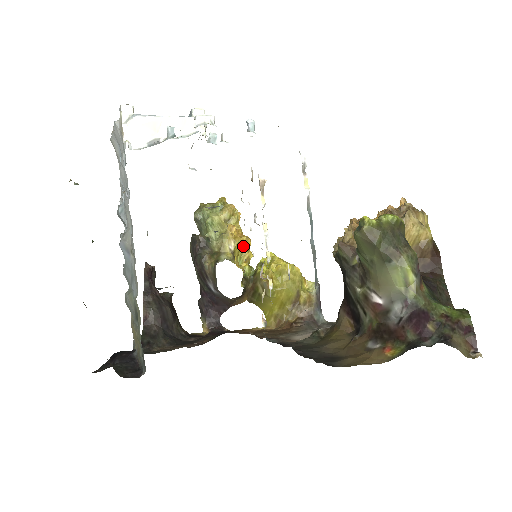
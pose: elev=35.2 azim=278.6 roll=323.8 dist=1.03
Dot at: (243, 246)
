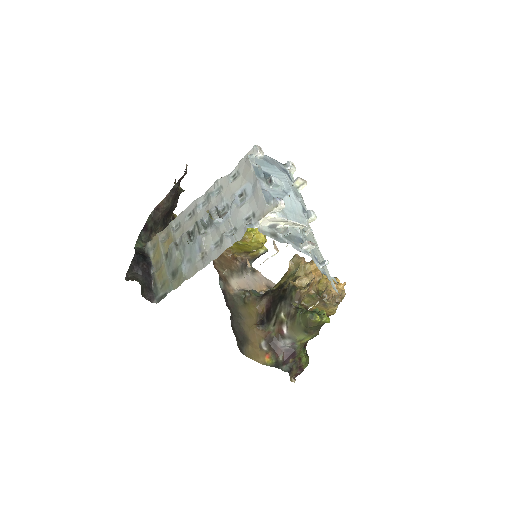
Dot at: occluded
